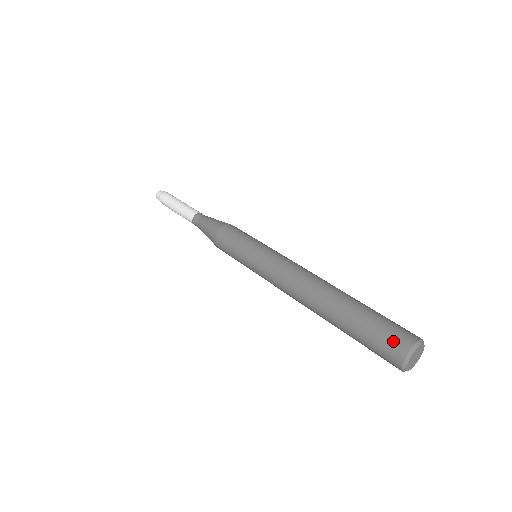
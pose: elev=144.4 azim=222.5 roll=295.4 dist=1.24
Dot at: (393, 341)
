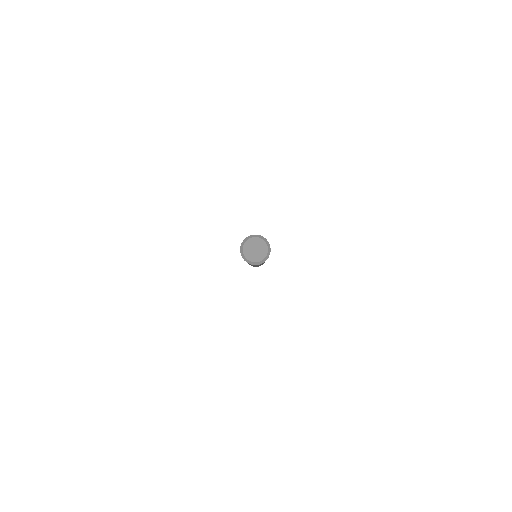
Dot at: occluded
